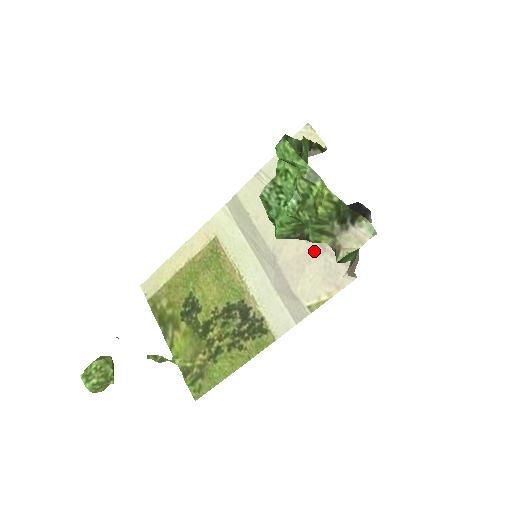
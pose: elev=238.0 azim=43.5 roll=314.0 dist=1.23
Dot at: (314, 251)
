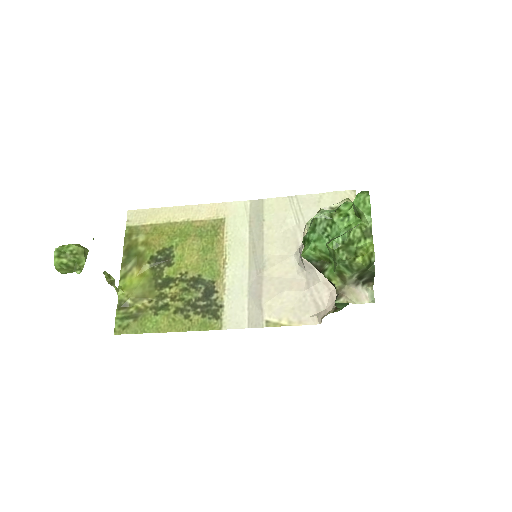
Dot at: (299, 283)
